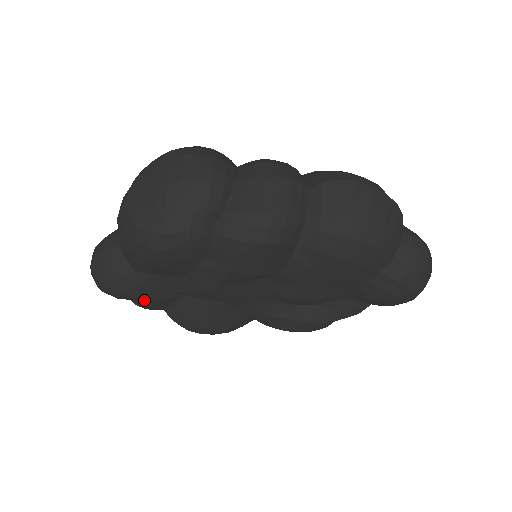
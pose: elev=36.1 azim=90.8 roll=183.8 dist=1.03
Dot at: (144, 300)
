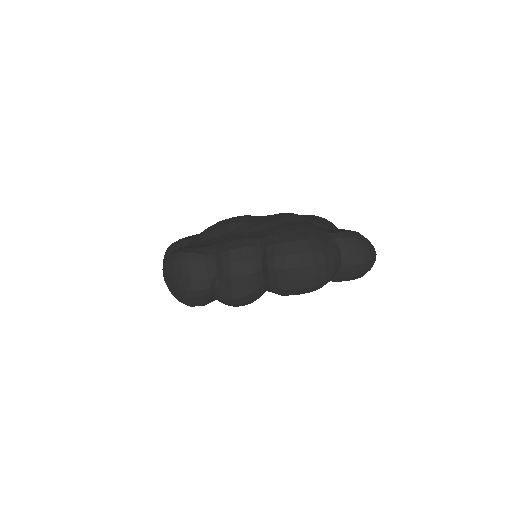
Dot at: occluded
